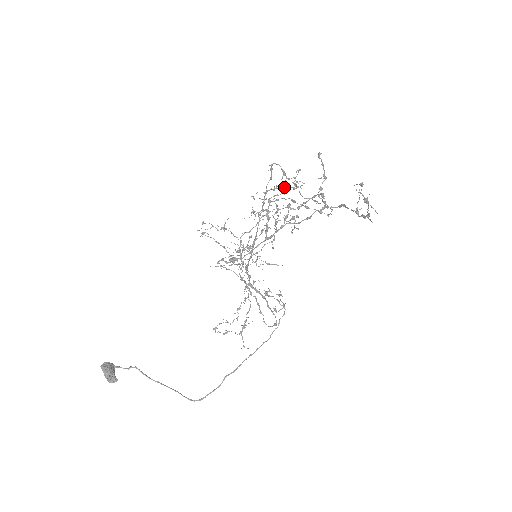
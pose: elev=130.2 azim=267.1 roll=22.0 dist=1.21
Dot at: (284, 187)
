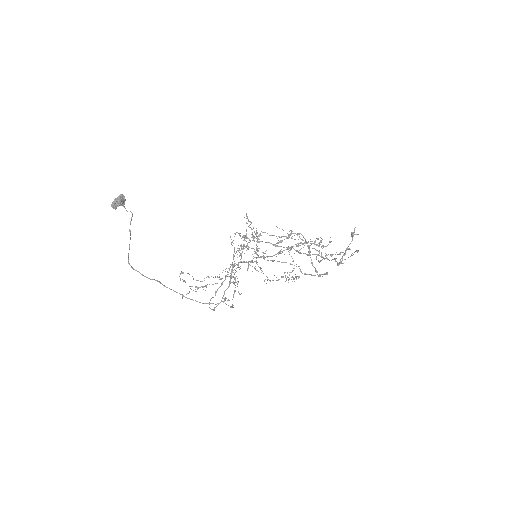
Dot at: occluded
